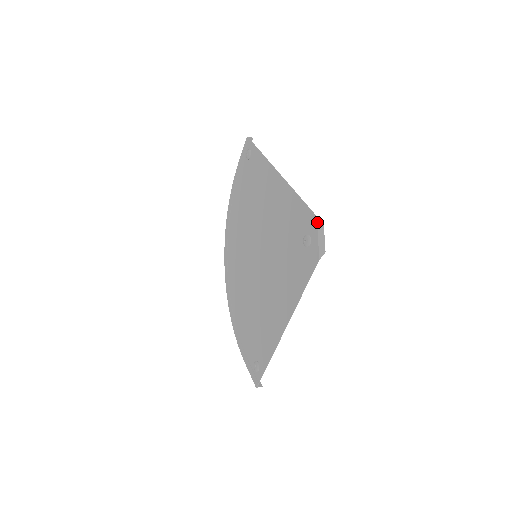
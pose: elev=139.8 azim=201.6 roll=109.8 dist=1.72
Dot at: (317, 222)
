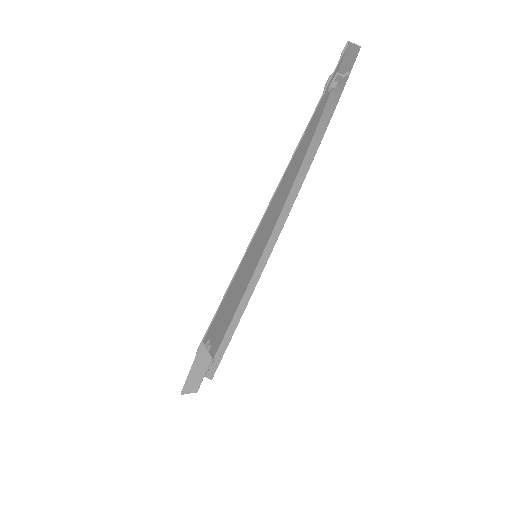
Dot at: (198, 349)
